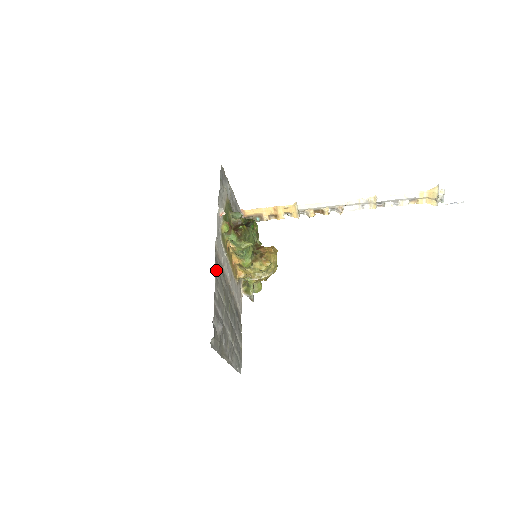
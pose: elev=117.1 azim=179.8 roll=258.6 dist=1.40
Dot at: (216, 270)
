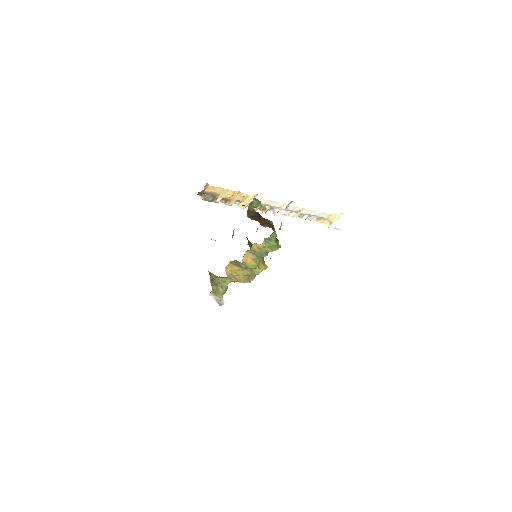
Dot at: occluded
